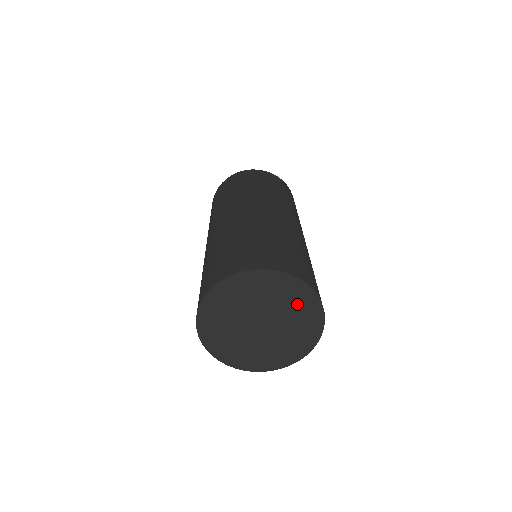
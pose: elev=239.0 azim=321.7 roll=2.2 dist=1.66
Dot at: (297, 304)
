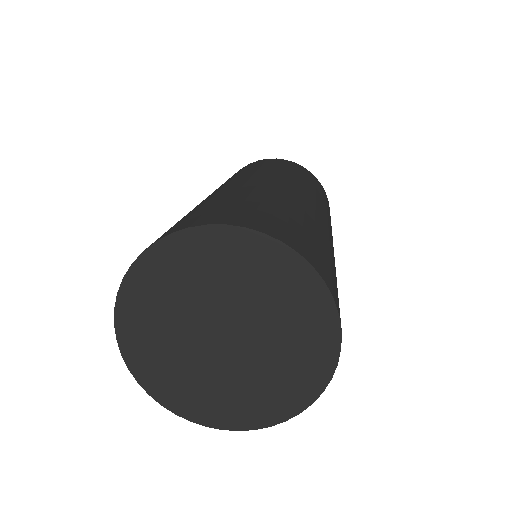
Dot at: (267, 279)
